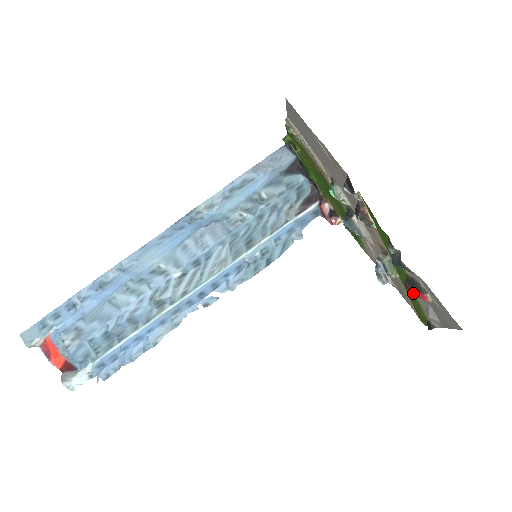
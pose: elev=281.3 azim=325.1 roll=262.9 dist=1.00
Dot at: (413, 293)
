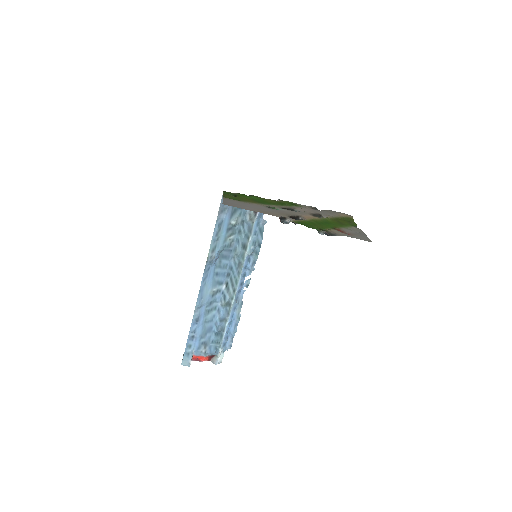
Dot at: occluded
